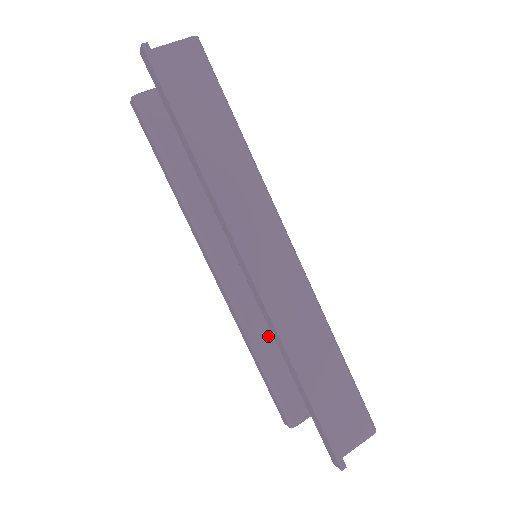
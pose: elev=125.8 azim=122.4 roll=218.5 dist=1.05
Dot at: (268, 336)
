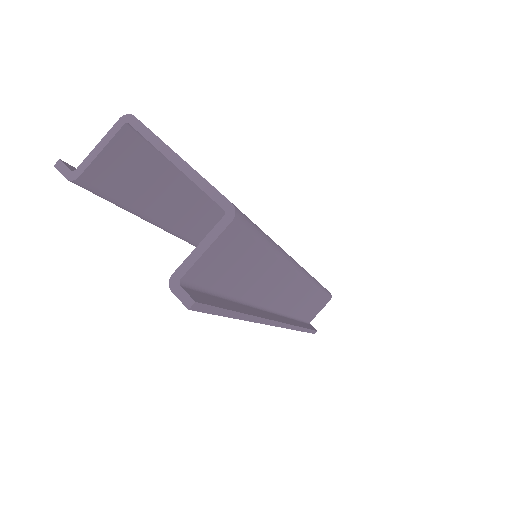
Dot at: occluded
